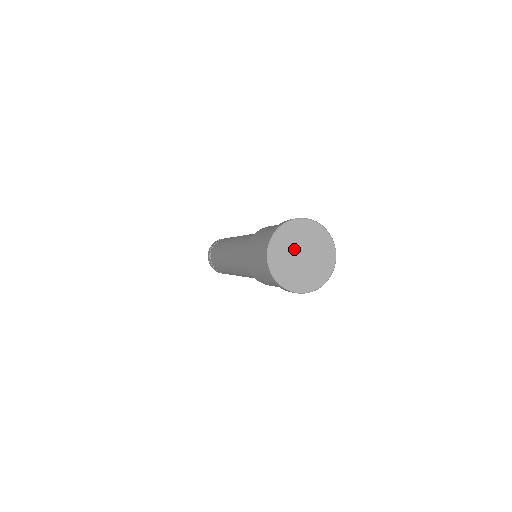
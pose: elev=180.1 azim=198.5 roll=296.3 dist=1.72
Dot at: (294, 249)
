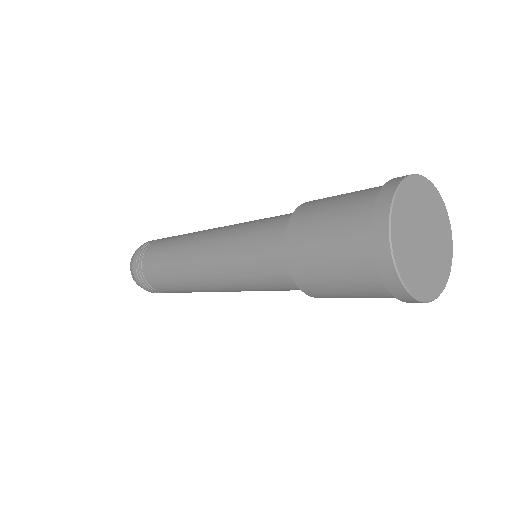
Dot at: (416, 244)
